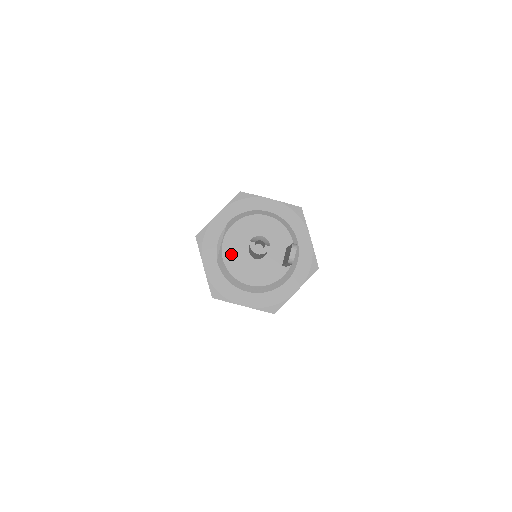
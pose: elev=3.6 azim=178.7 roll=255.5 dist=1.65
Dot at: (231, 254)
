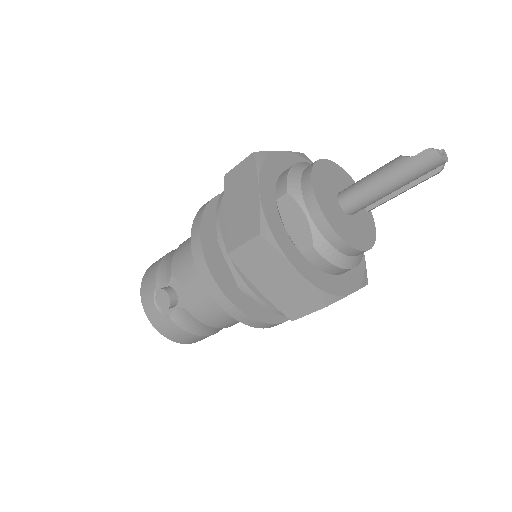
Dot at: (336, 221)
